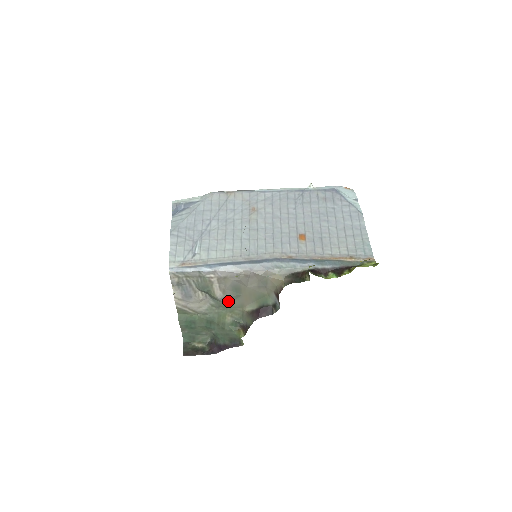
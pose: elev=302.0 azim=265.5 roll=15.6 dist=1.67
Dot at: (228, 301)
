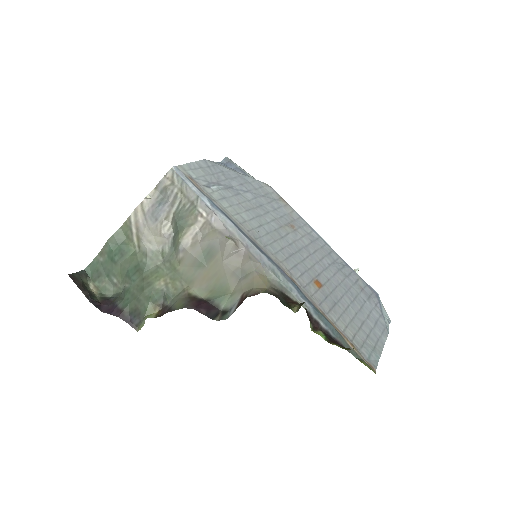
Dot at: (184, 261)
